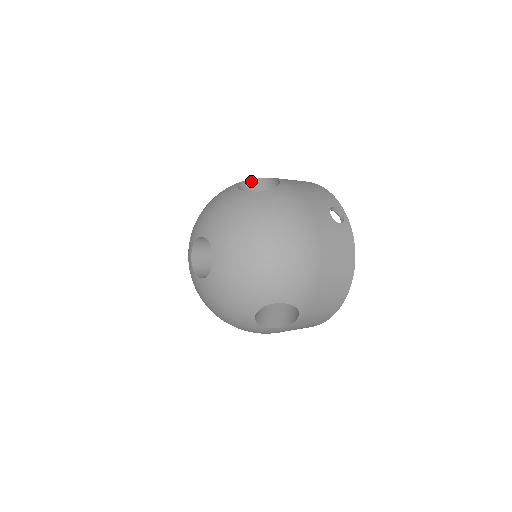
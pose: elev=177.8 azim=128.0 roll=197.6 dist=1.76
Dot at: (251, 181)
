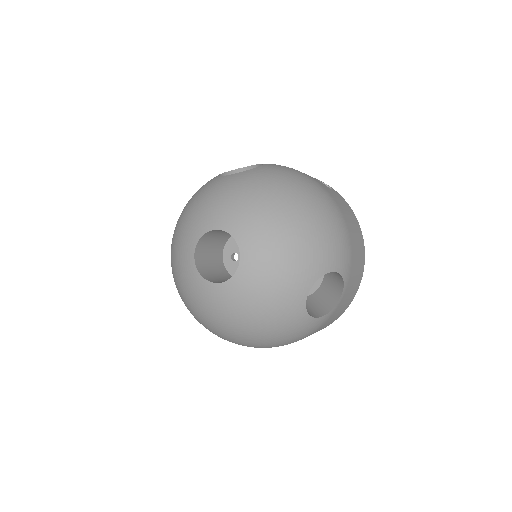
Dot at: (224, 175)
